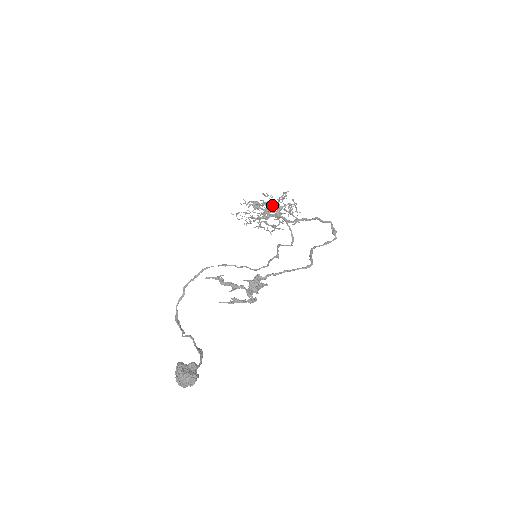
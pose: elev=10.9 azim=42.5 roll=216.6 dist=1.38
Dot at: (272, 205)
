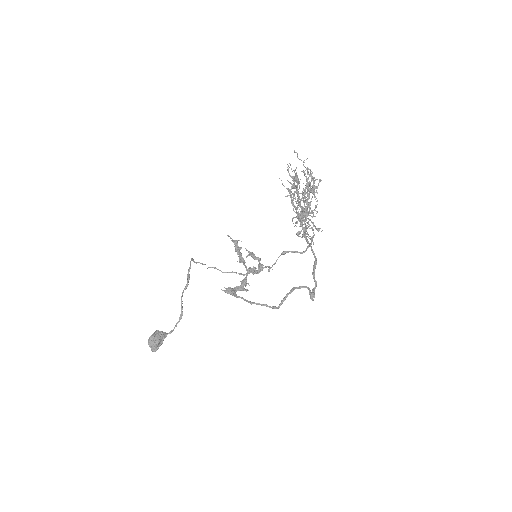
Dot at: occluded
